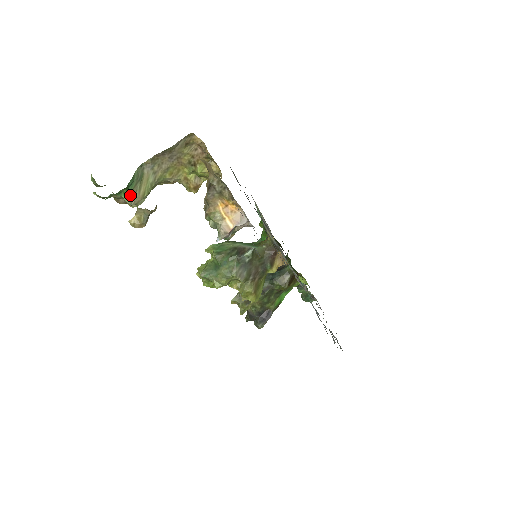
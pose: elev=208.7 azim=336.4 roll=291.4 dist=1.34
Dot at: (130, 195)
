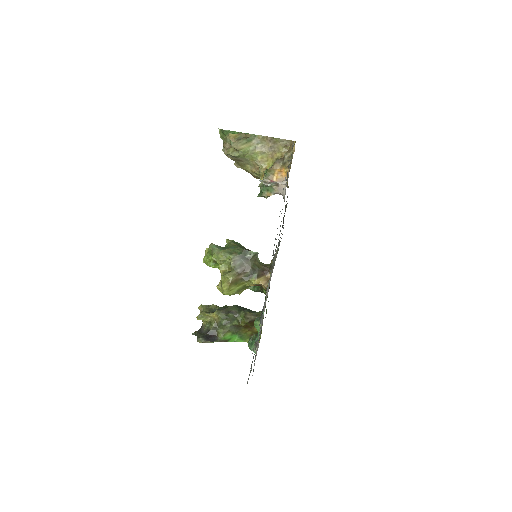
Dot at: occluded
